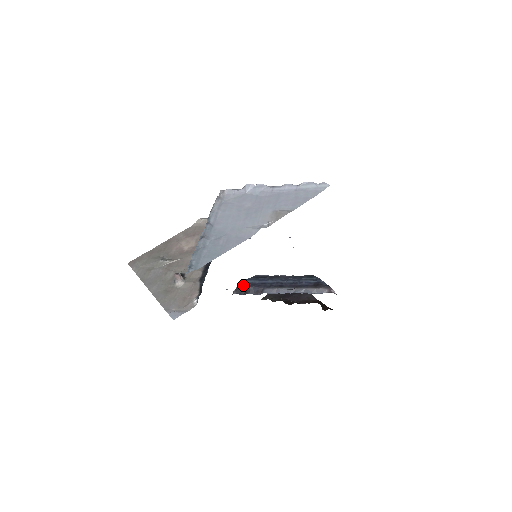
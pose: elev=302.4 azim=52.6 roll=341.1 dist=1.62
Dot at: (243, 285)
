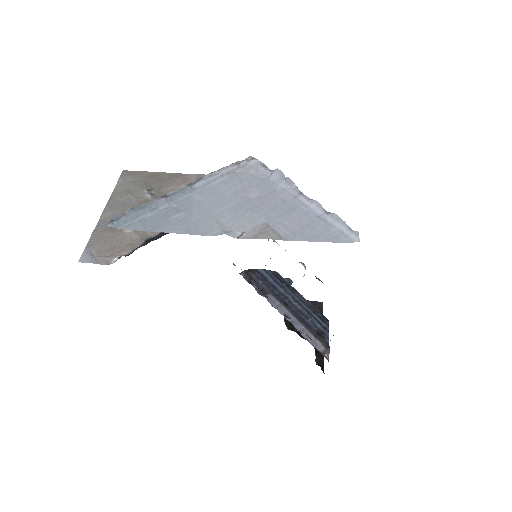
Dot at: (255, 272)
